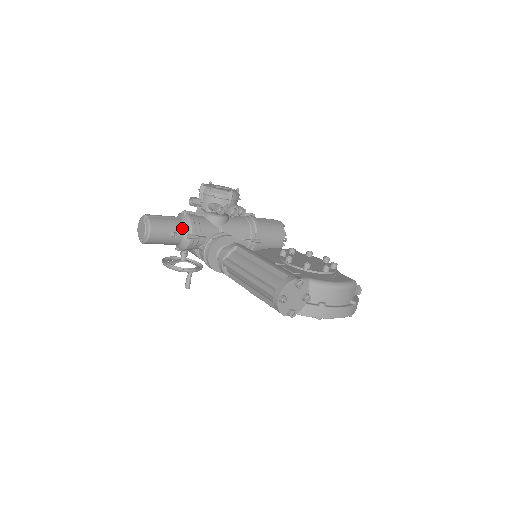
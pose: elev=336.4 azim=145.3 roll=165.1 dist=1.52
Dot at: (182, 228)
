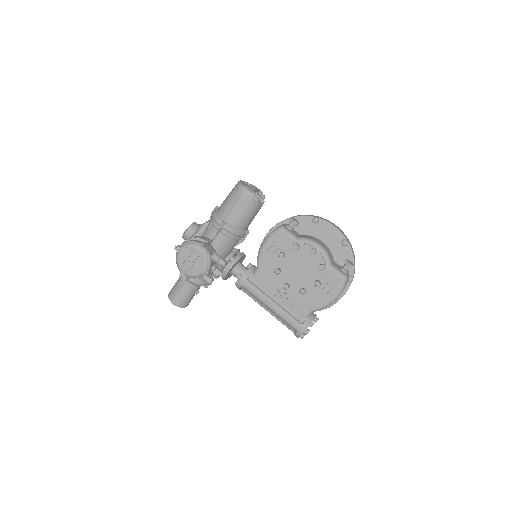
Dot at: (197, 287)
